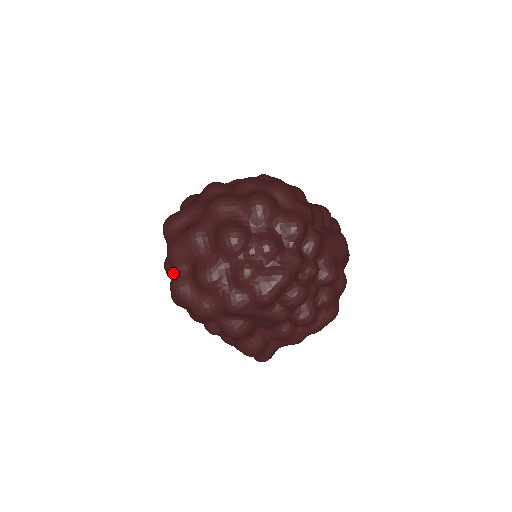
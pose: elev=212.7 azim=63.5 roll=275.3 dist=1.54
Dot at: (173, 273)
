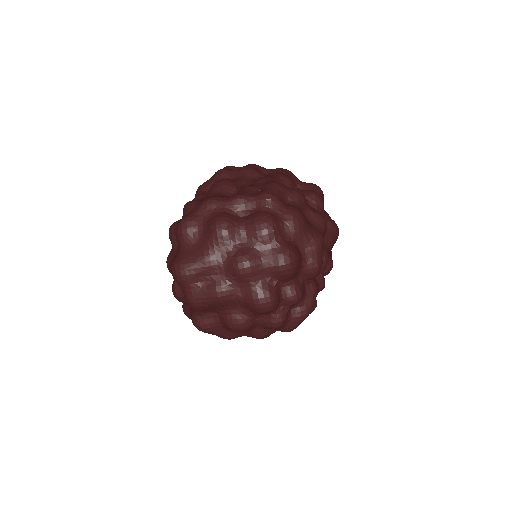
Dot at: (196, 315)
